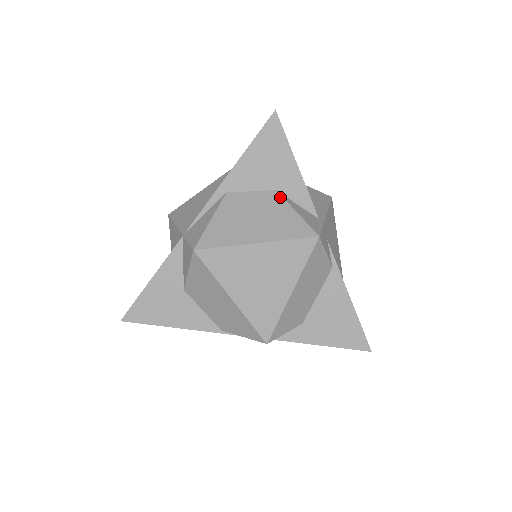
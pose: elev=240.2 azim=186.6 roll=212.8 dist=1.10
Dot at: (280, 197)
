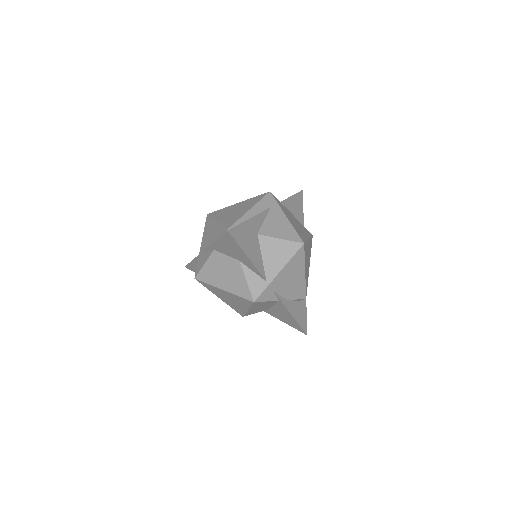
Dot at: (240, 267)
